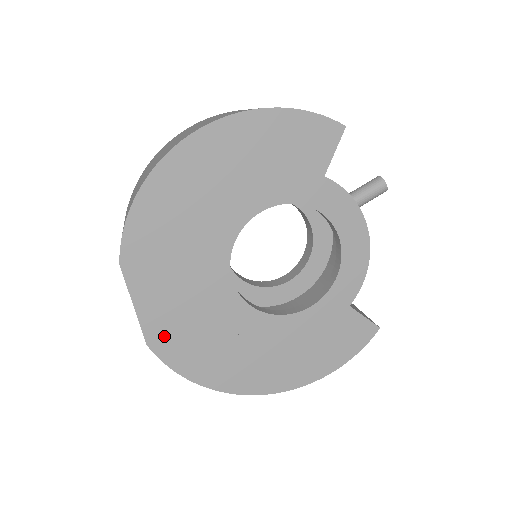
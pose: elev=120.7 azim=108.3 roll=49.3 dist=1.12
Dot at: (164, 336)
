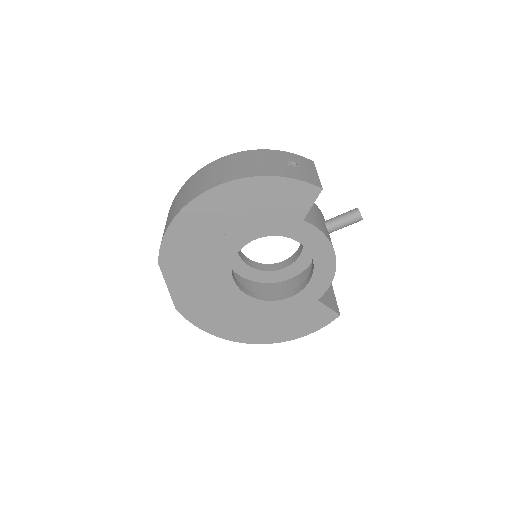
Dot at: (187, 305)
